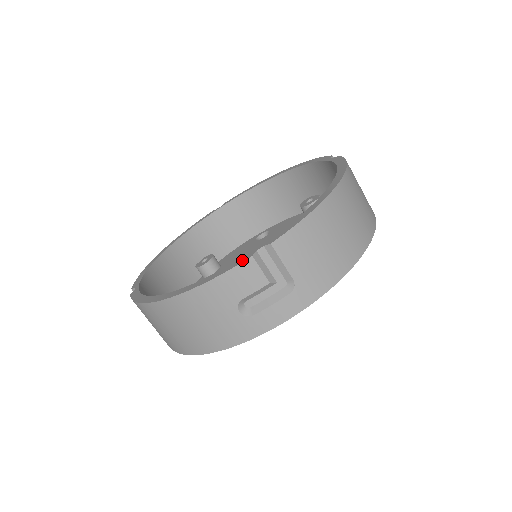
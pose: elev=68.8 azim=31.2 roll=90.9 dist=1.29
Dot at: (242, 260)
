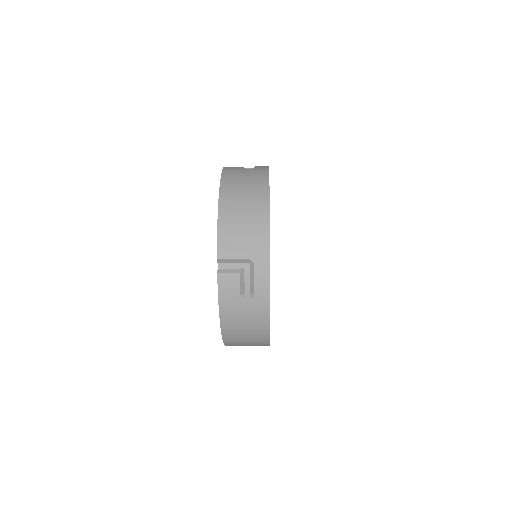
Dot at: (217, 280)
